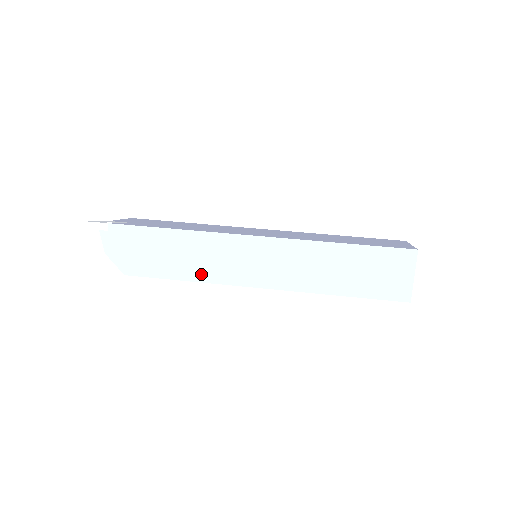
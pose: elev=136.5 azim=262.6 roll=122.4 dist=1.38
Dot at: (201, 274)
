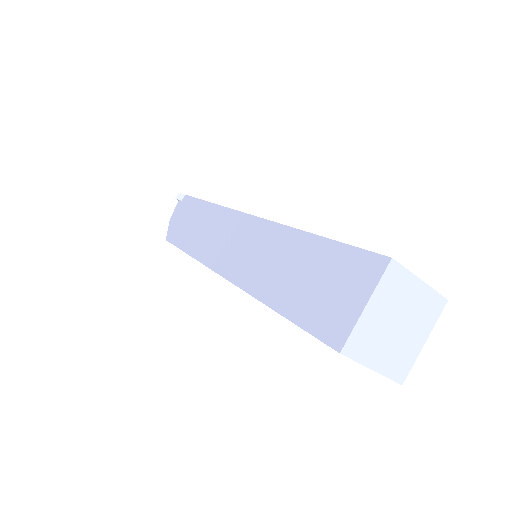
Dot at: (197, 248)
